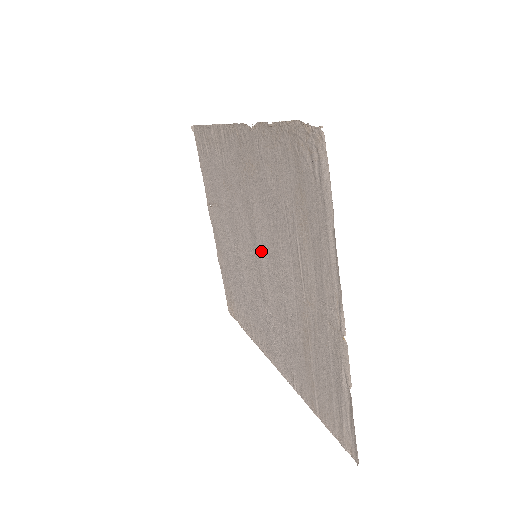
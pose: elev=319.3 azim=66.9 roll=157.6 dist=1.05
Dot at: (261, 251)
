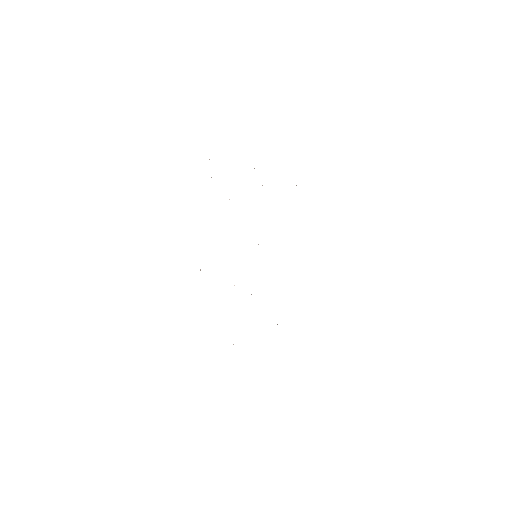
Dot at: occluded
